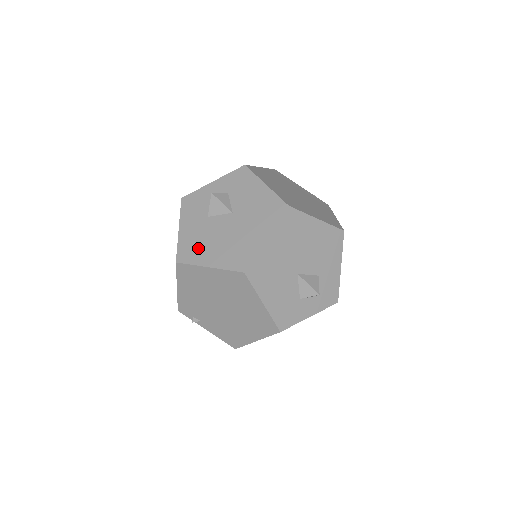
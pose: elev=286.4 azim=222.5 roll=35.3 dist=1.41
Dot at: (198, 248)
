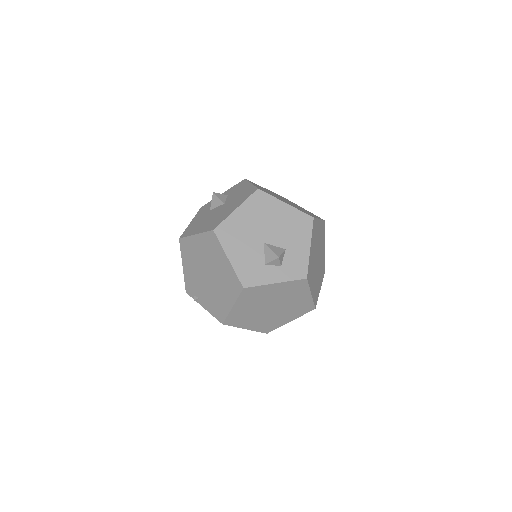
Dot at: (195, 227)
